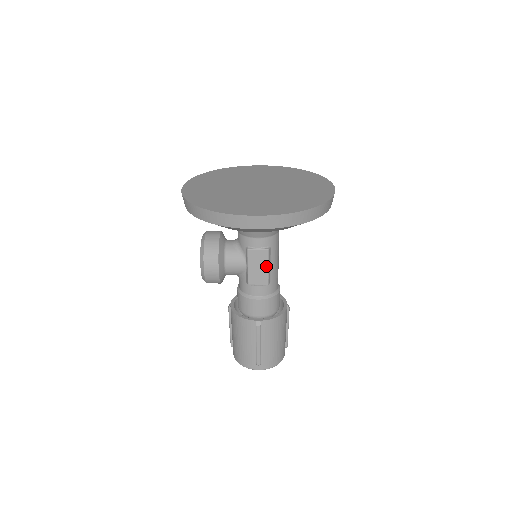
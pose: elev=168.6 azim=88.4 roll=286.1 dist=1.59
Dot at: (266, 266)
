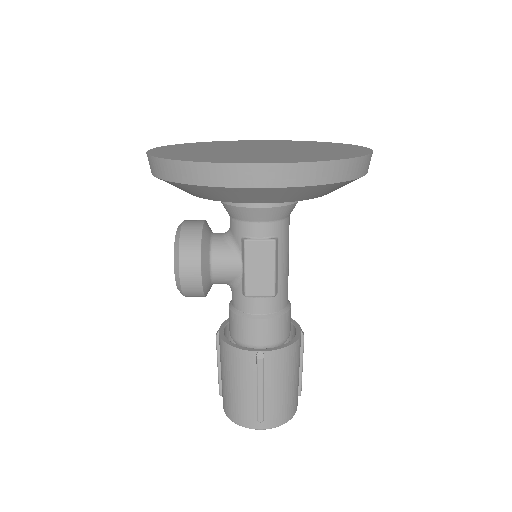
Dot at: (272, 266)
